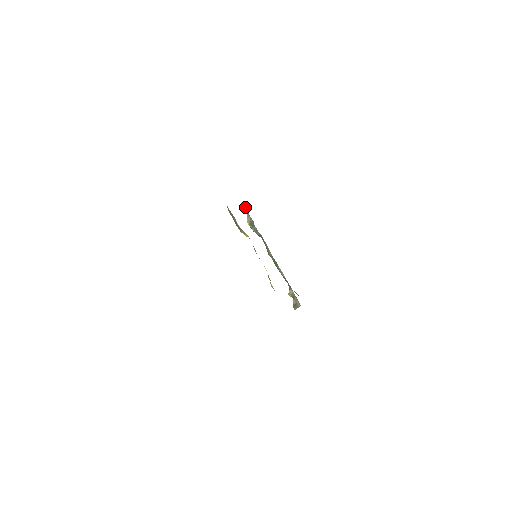
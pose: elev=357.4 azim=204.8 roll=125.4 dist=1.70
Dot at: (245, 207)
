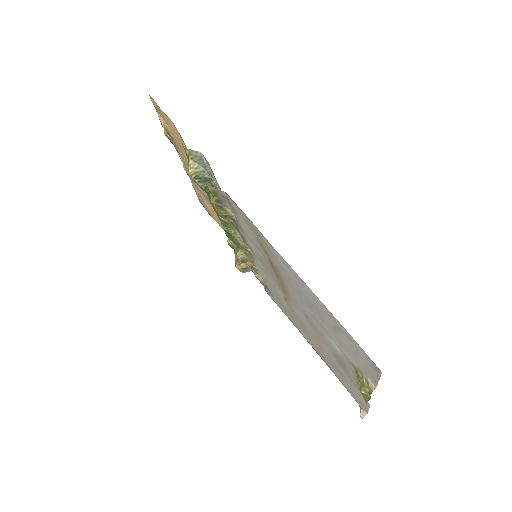
Dot at: (201, 155)
